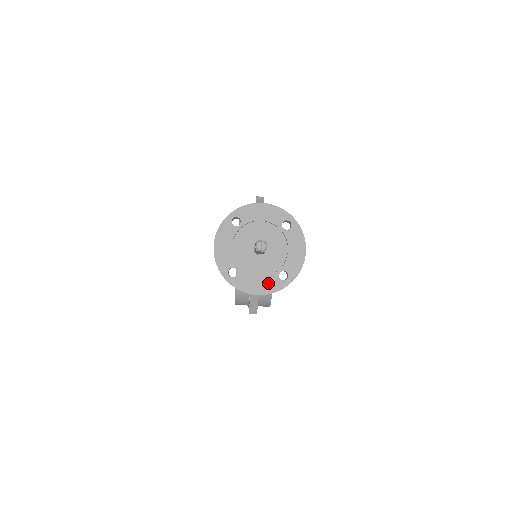
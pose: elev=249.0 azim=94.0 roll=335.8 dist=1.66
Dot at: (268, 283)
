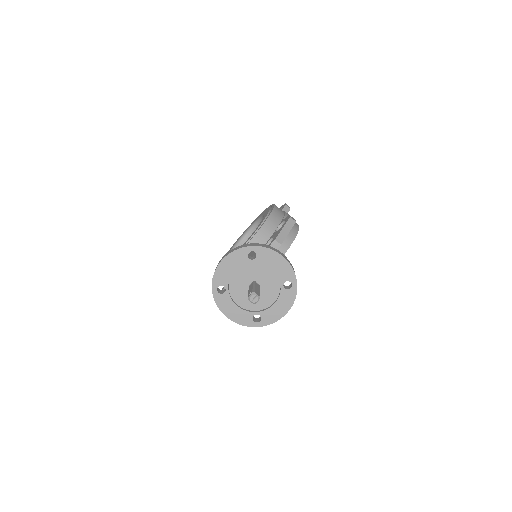
Dot at: (241, 315)
